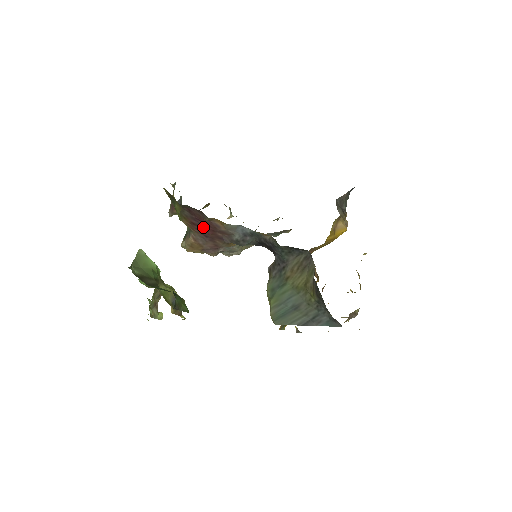
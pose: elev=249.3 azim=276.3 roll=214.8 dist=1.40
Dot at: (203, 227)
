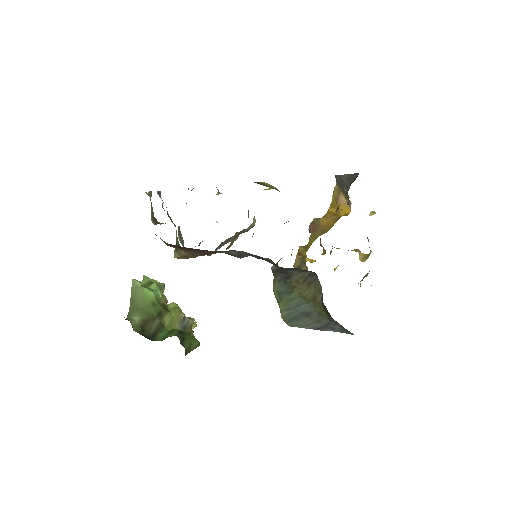
Dot at: (194, 249)
